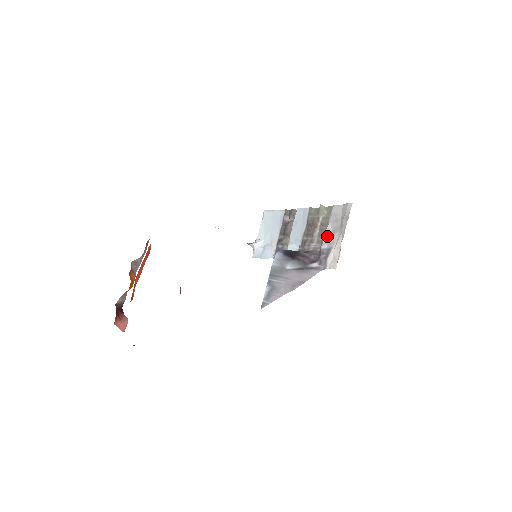
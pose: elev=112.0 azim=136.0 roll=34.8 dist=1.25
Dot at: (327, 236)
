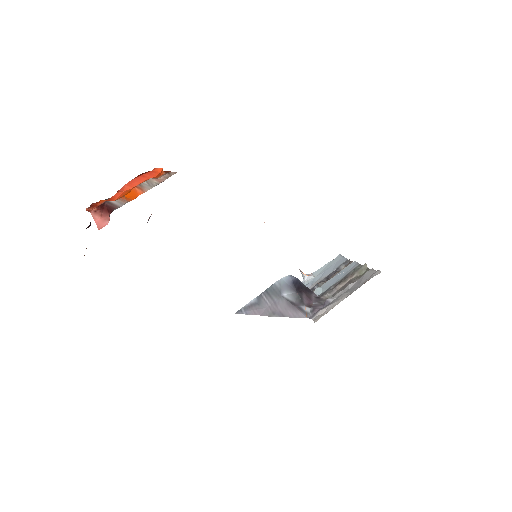
Dot at: (341, 292)
